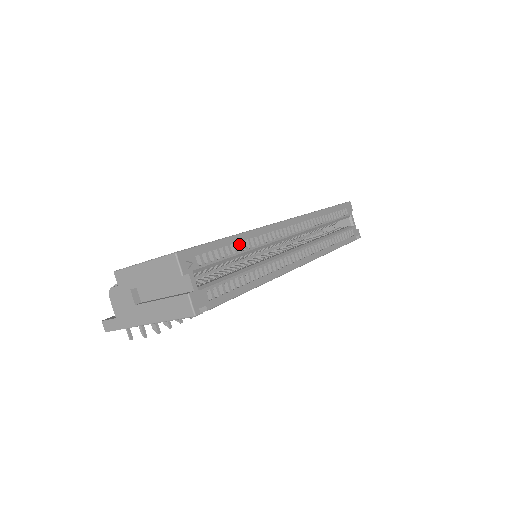
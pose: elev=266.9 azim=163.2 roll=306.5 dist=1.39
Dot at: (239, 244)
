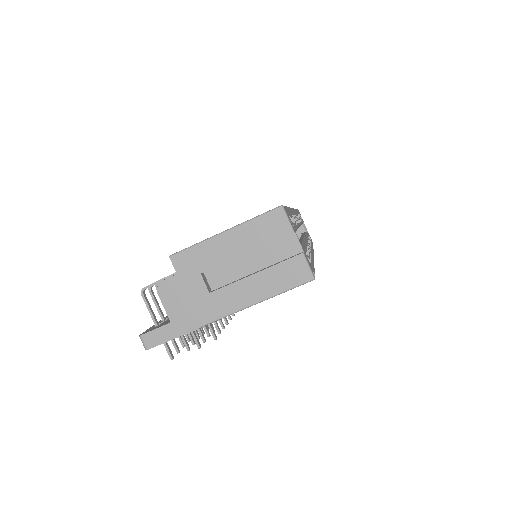
Dot at: (293, 217)
